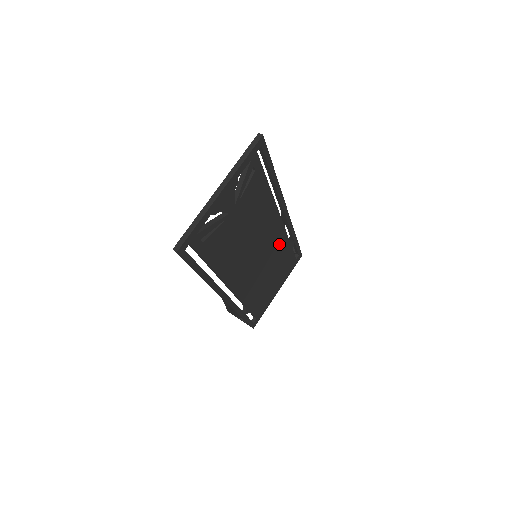
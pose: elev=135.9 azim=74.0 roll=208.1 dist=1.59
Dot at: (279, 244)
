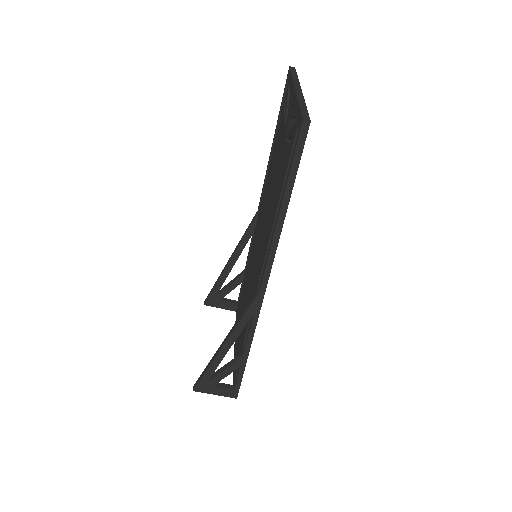
Dot at: occluded
